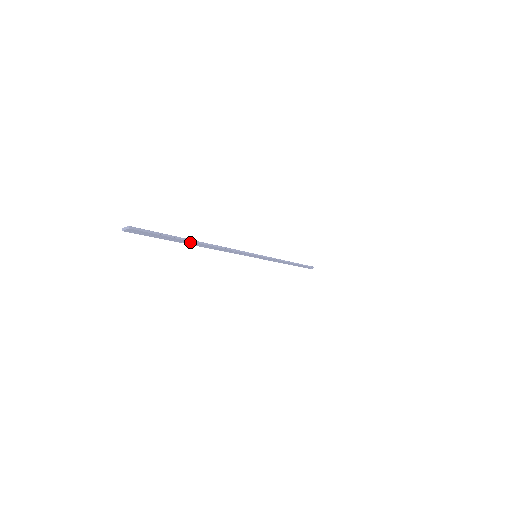
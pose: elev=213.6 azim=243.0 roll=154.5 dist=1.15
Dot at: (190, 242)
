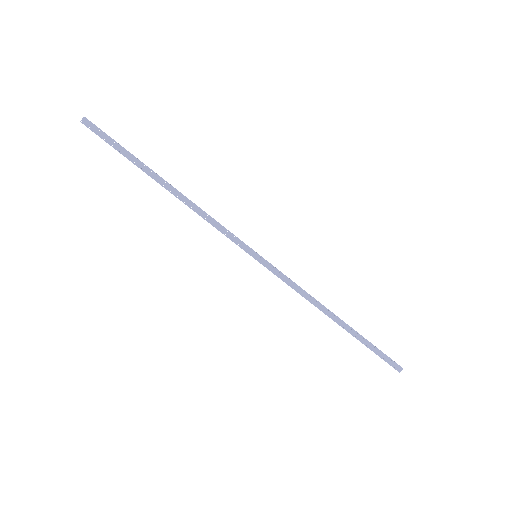
Dot at: (150, 171)
